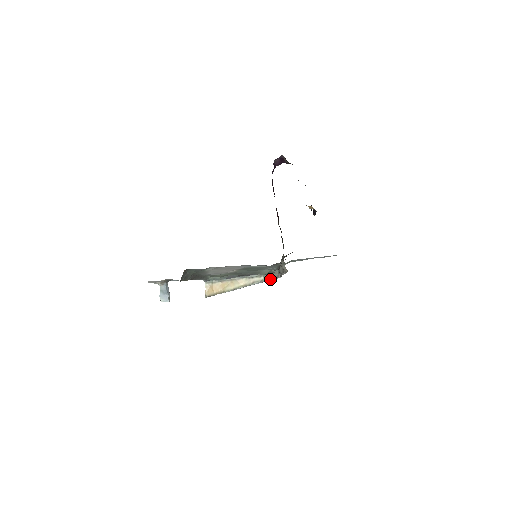
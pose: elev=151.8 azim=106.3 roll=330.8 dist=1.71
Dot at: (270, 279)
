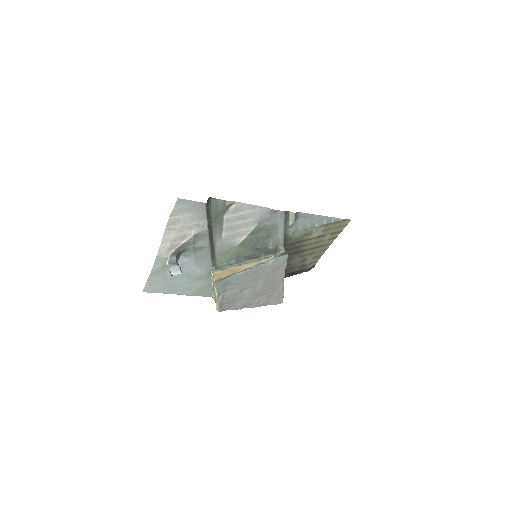
Dot at: (279, 256)
